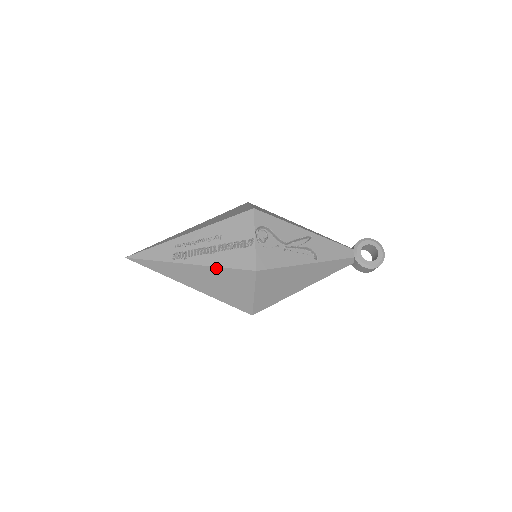
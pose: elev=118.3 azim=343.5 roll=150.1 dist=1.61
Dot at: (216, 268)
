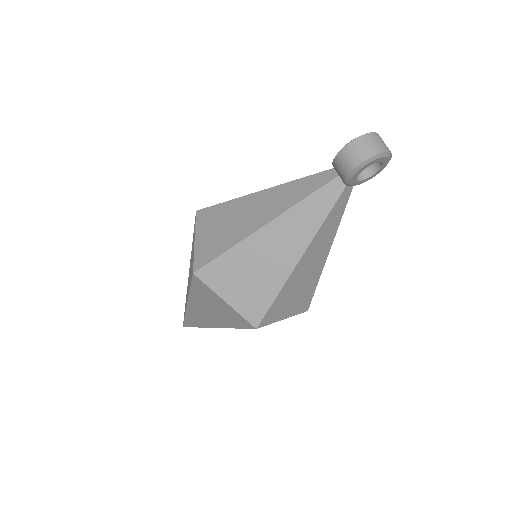
Dot at: occluded
